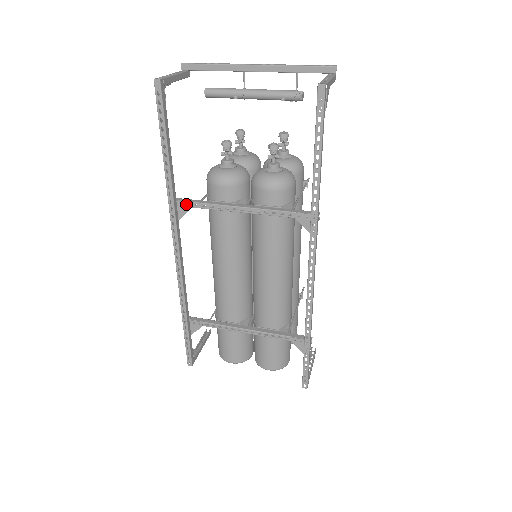
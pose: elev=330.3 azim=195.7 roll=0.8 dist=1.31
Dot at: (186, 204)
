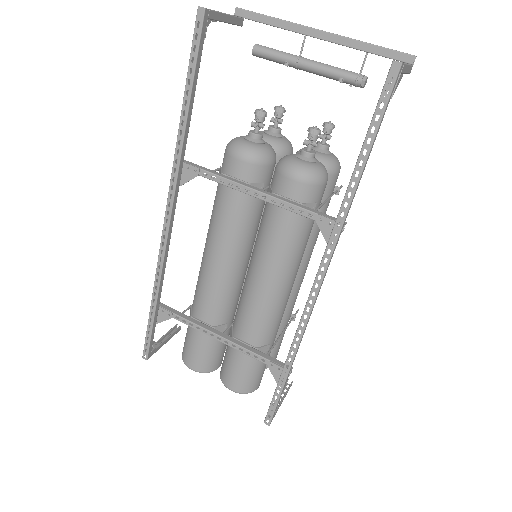
Dot at: (193, 169)
